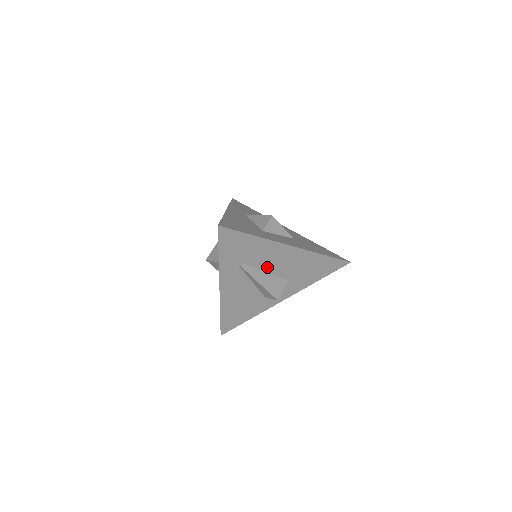
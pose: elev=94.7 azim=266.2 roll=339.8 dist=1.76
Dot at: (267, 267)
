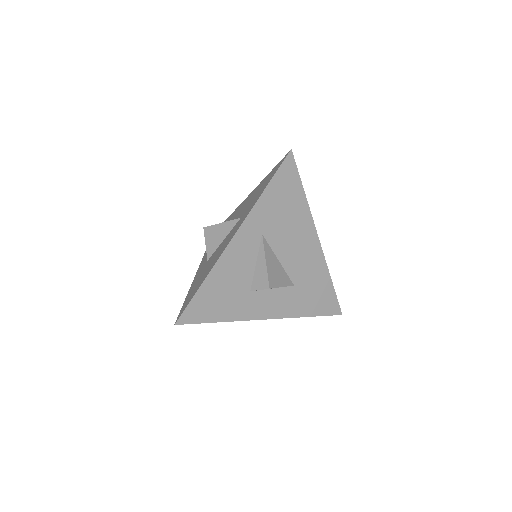
Dot at: occluded
